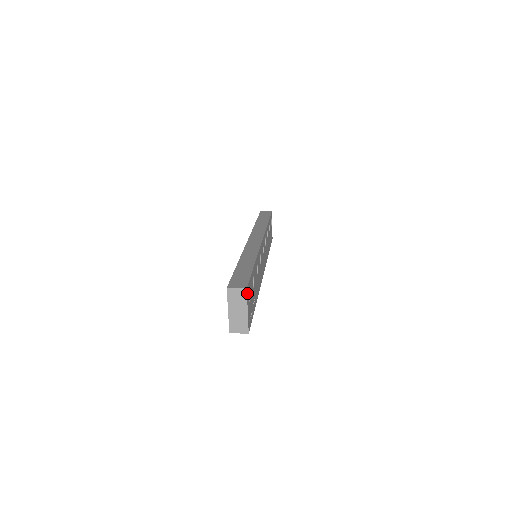
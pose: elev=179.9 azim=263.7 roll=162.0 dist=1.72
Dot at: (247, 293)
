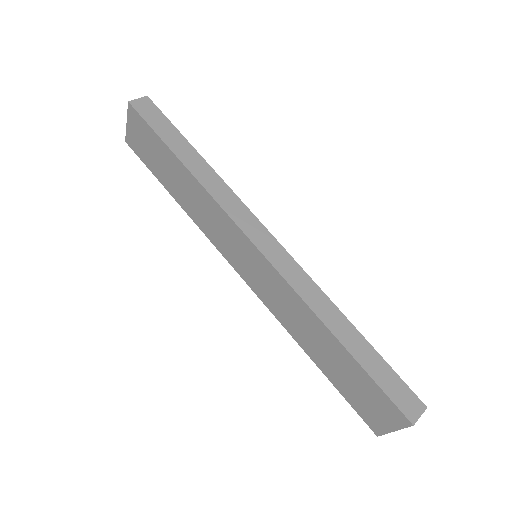
Dot at: occluded
